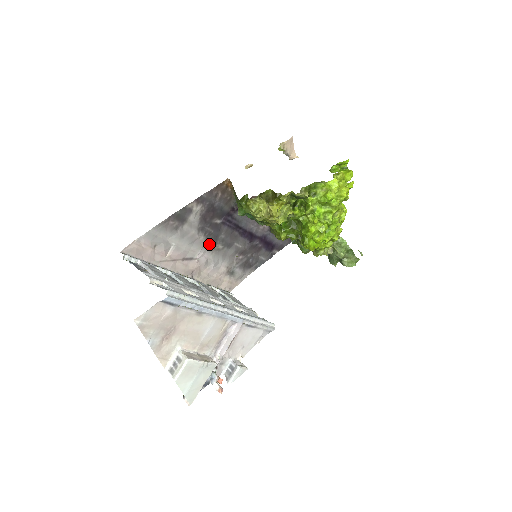
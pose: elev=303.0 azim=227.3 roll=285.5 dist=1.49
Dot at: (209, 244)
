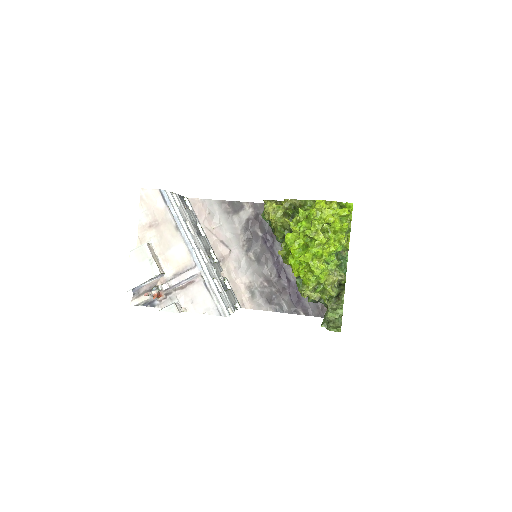
Dot at: (245, 247)
